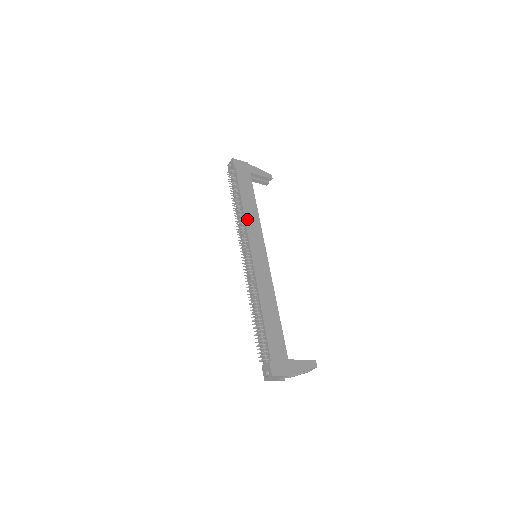
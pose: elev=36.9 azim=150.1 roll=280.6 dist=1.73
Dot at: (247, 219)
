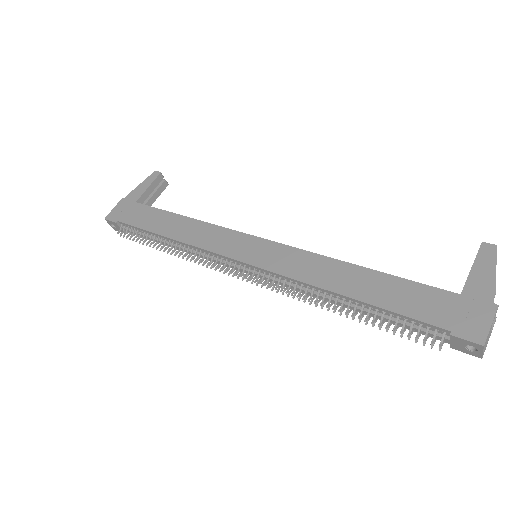
Dot at: (194, 242)
